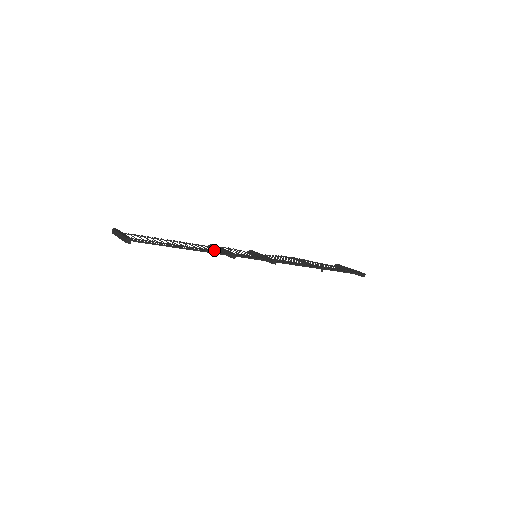
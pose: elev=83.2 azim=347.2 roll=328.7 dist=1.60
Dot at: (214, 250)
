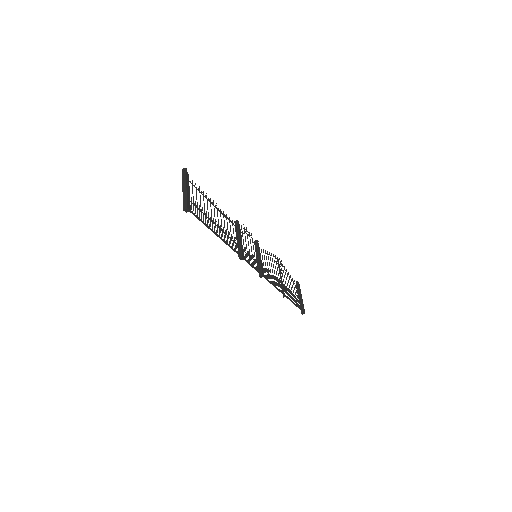
Dot at: (234, 239)
